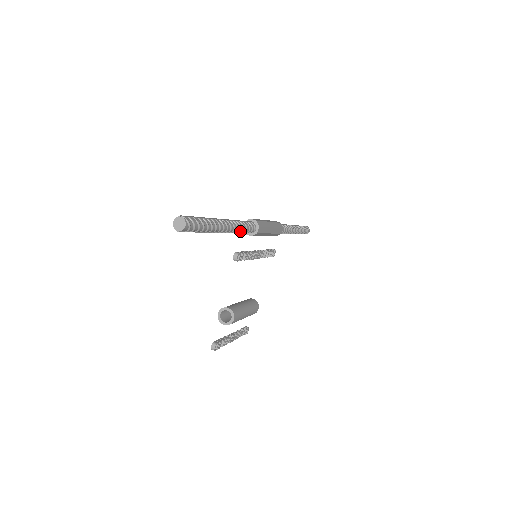
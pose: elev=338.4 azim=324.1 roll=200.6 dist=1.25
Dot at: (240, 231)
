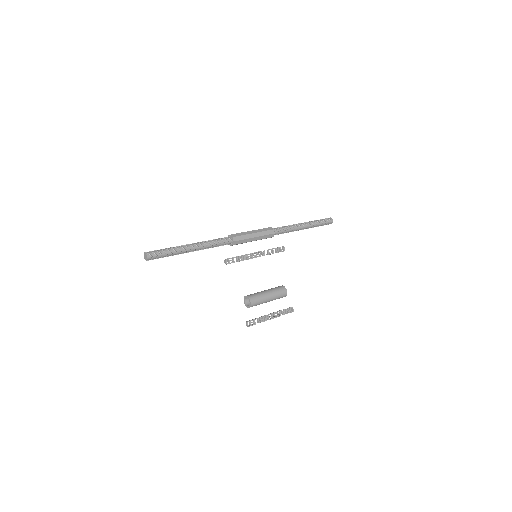
Dot at: (212, 245)
